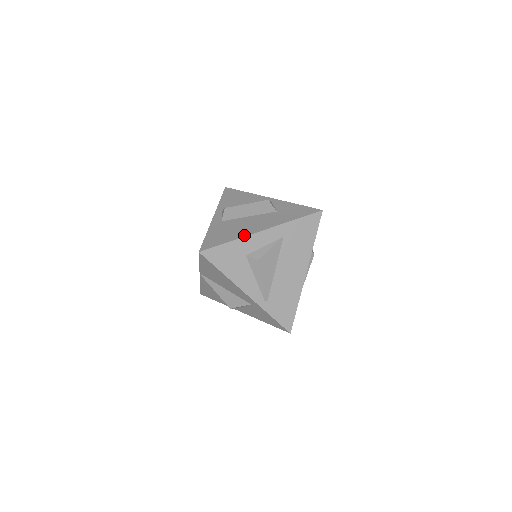
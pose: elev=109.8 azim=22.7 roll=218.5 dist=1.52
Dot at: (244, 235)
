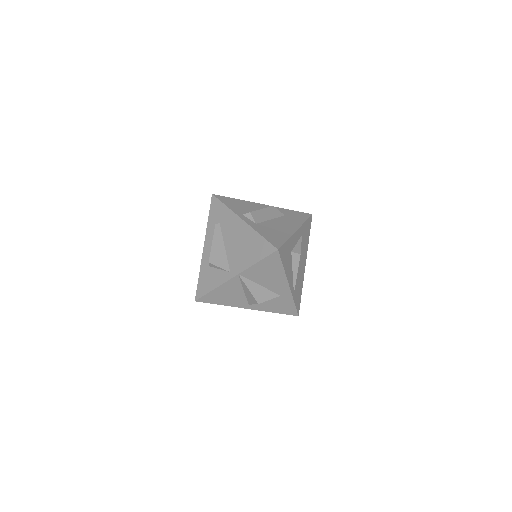
Dot at: (290, 234)
